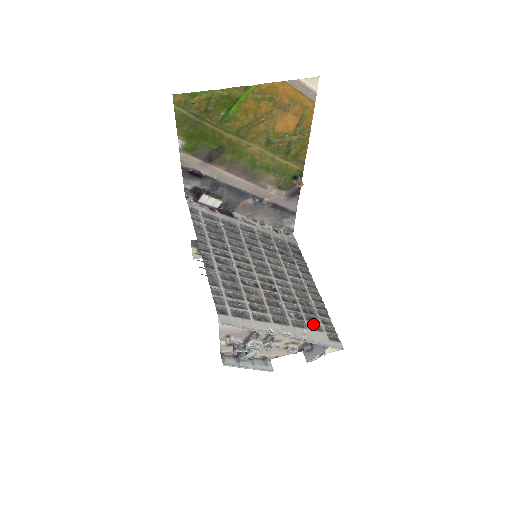
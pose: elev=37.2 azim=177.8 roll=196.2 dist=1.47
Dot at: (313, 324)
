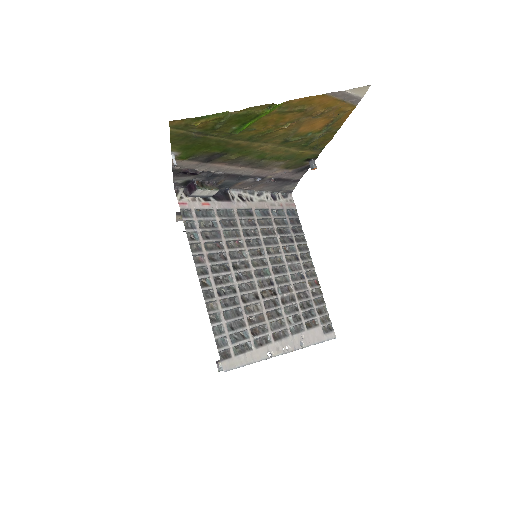
Dot at: (310, 320)
